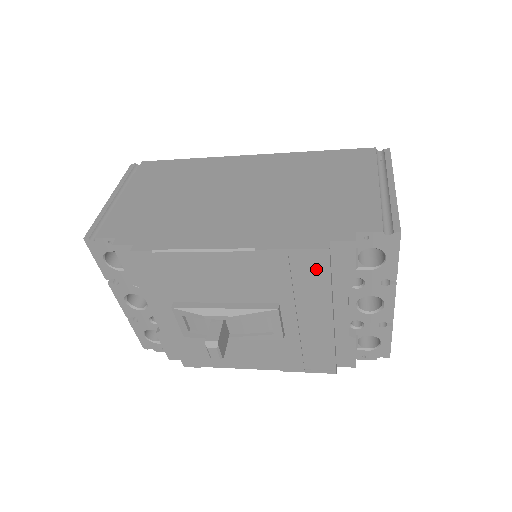
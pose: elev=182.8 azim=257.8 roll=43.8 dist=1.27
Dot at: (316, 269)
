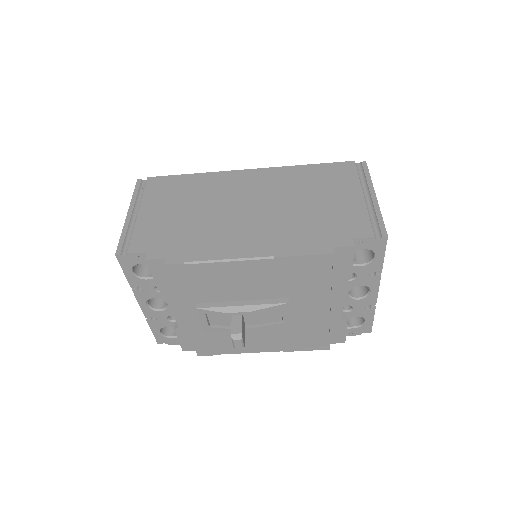
Dot at: (322, 269)
